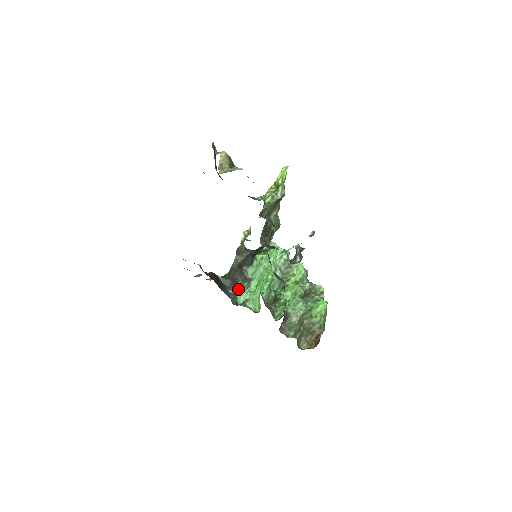
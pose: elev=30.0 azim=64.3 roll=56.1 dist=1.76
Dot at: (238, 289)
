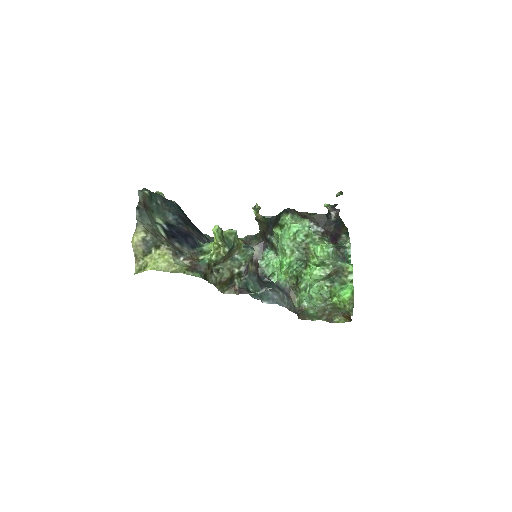
Dot at: (265, 259)
